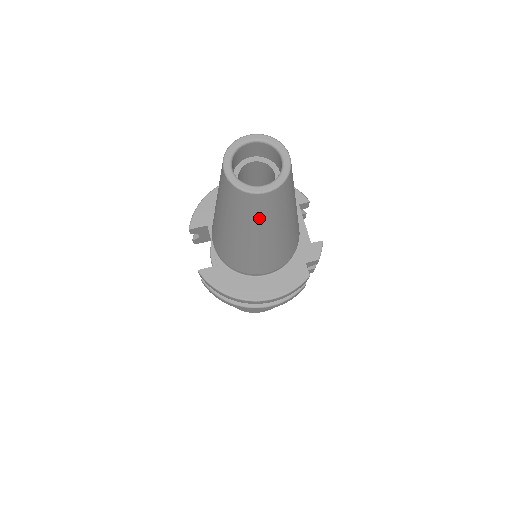
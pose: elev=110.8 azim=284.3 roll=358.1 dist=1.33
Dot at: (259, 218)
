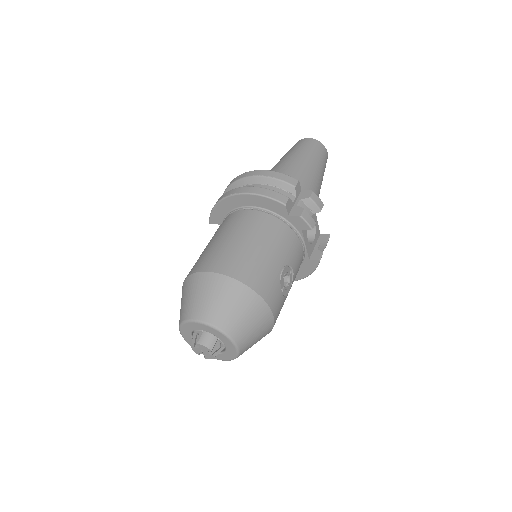
Dot at: (296, 148)
